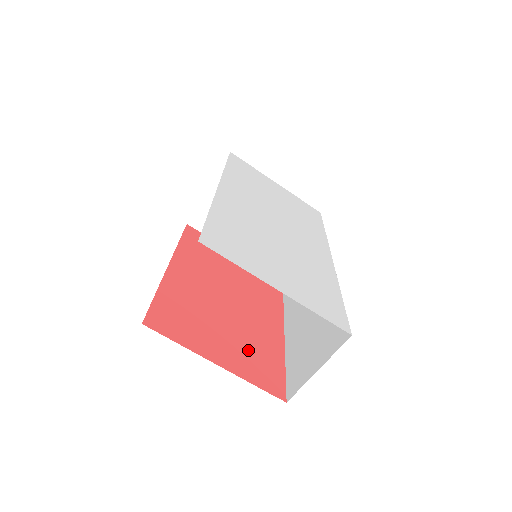
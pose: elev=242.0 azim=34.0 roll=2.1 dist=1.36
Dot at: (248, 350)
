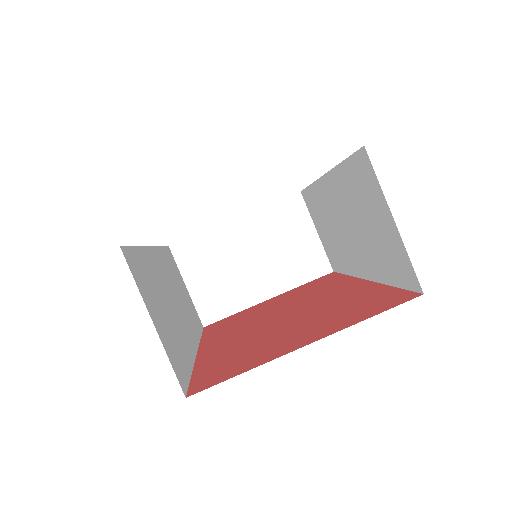
Dot at: (335, 314)
